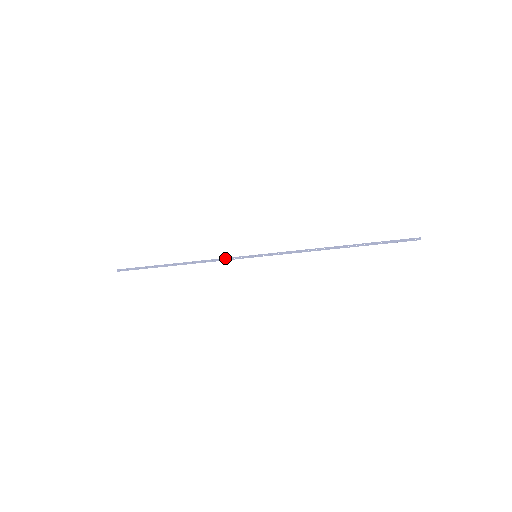
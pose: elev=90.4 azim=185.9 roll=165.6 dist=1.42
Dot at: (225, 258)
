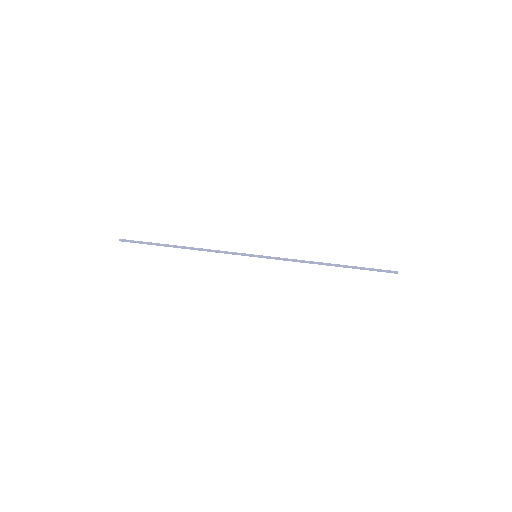
Dot at: (227, 253)
